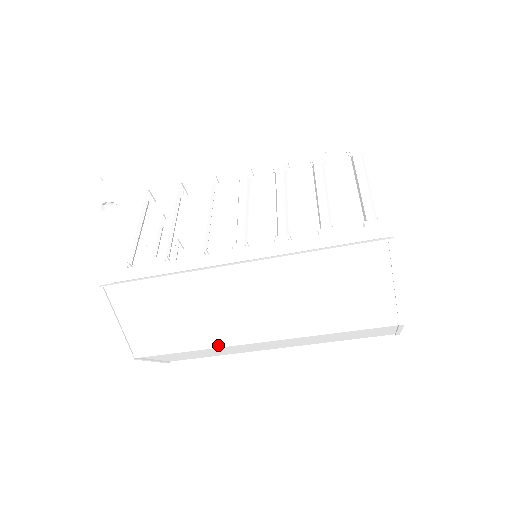
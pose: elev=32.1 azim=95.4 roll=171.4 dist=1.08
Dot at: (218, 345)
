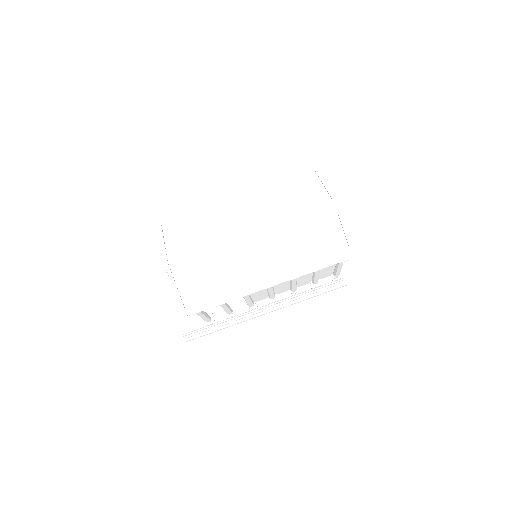
Dot at: (226, 241)
